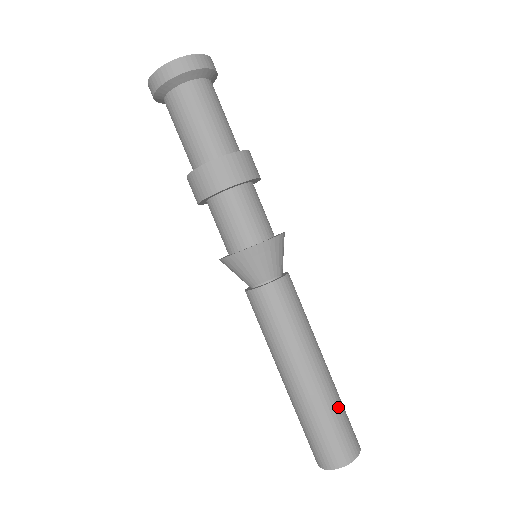
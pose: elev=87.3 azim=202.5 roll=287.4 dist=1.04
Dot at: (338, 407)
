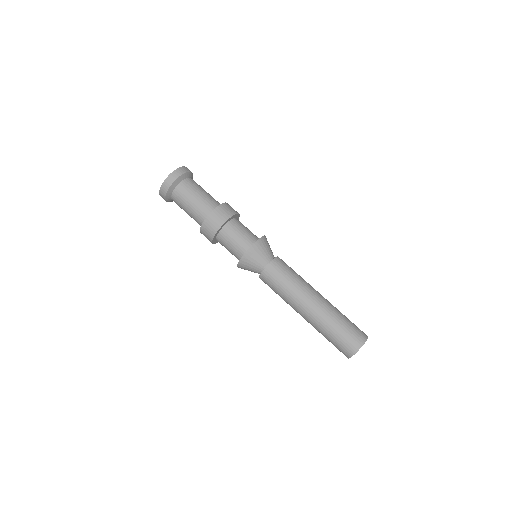
Dot at: occluded
